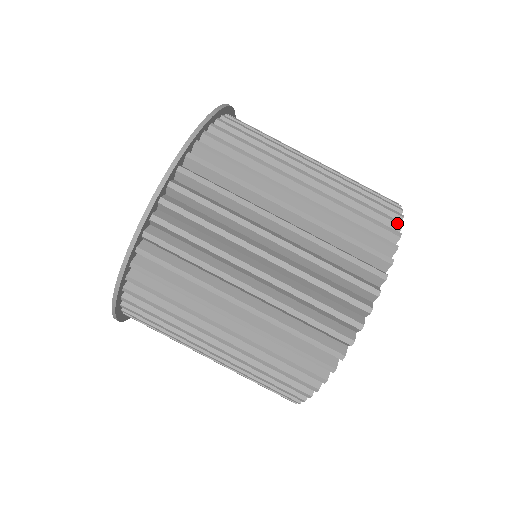
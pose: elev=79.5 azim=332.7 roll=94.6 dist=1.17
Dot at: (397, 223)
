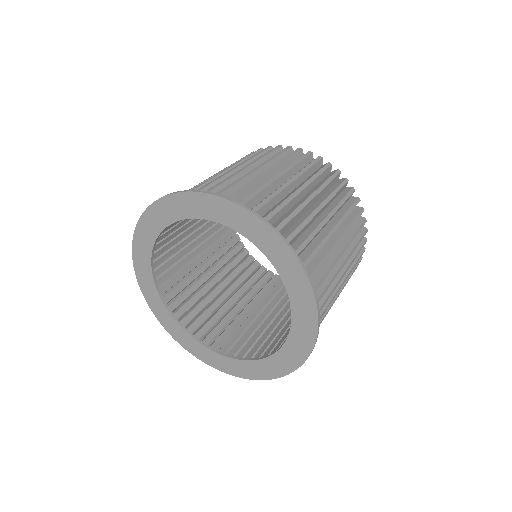
Dot at: occluded
